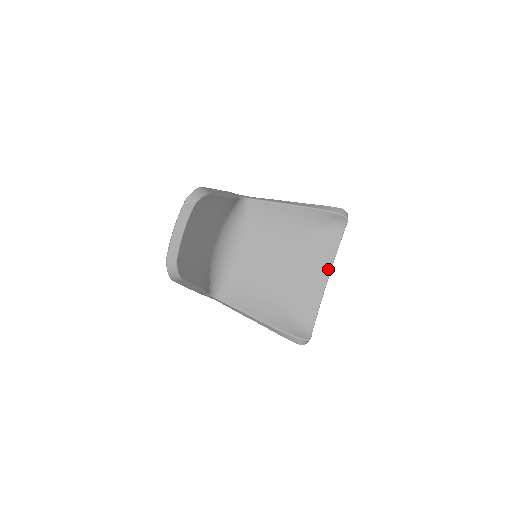
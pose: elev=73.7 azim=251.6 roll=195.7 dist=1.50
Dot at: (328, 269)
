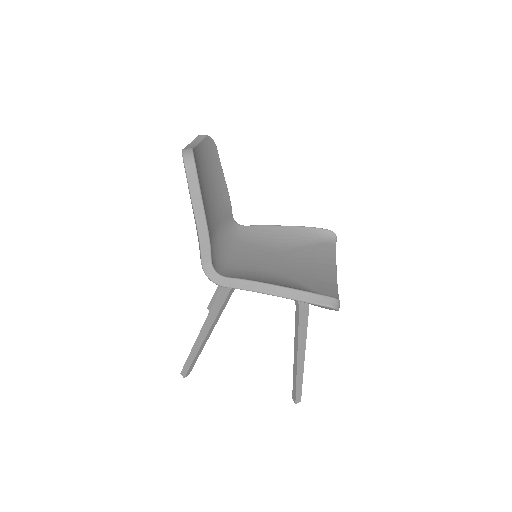
Dot at: (333, 266)
